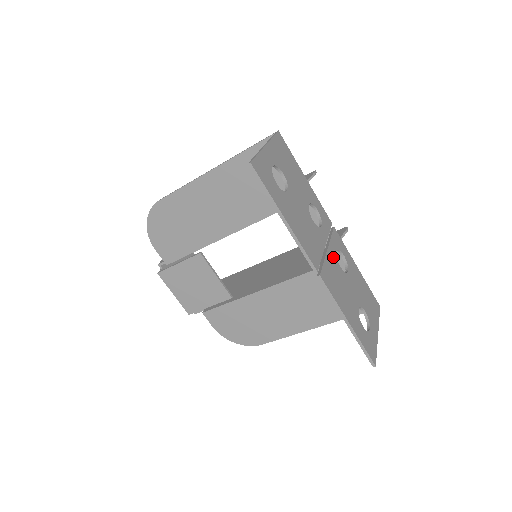
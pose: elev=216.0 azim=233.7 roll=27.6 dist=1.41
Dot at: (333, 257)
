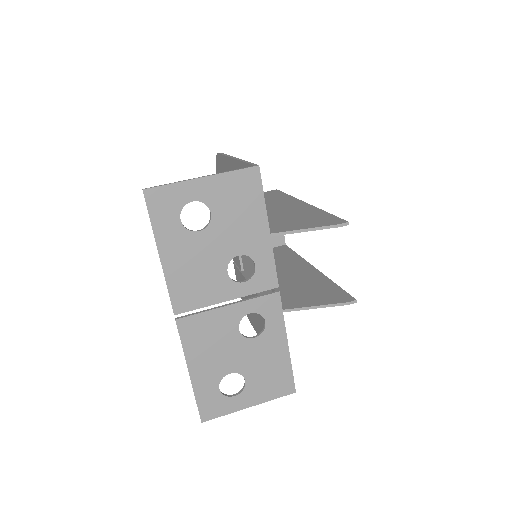
Dot at: (233, 316)
